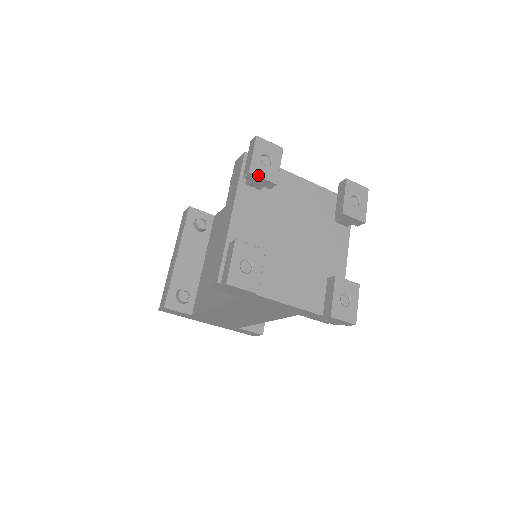
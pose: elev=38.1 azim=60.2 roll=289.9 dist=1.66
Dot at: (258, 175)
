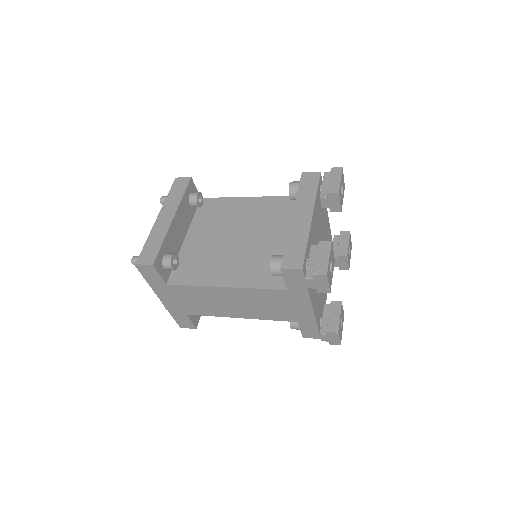
Dot at: (340, 198)
